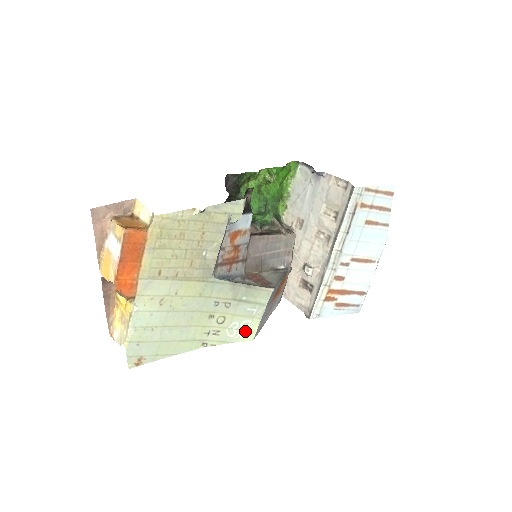
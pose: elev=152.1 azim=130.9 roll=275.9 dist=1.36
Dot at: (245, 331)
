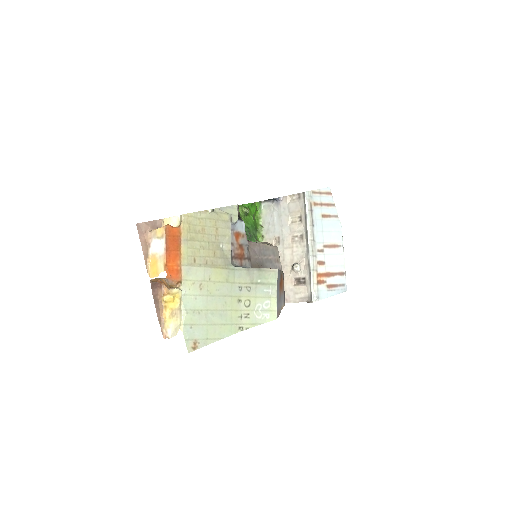
Dot at: (268, 312)
